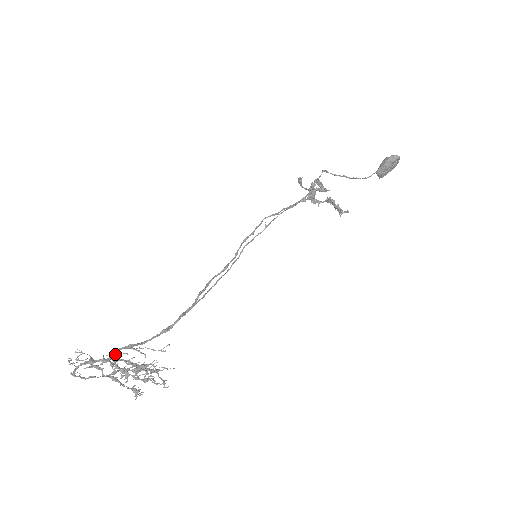
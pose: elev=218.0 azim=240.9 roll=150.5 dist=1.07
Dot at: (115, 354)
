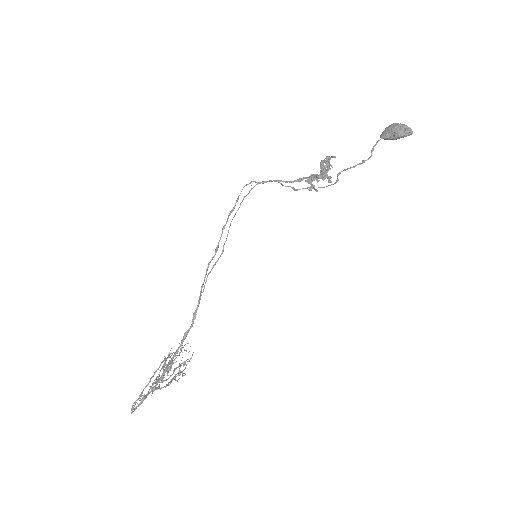
Dot at: (156, 379)
